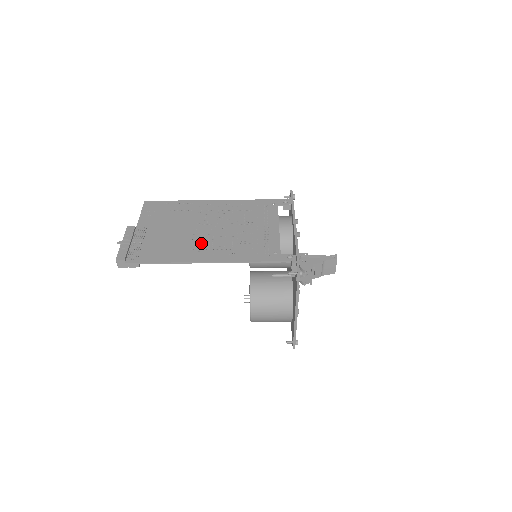
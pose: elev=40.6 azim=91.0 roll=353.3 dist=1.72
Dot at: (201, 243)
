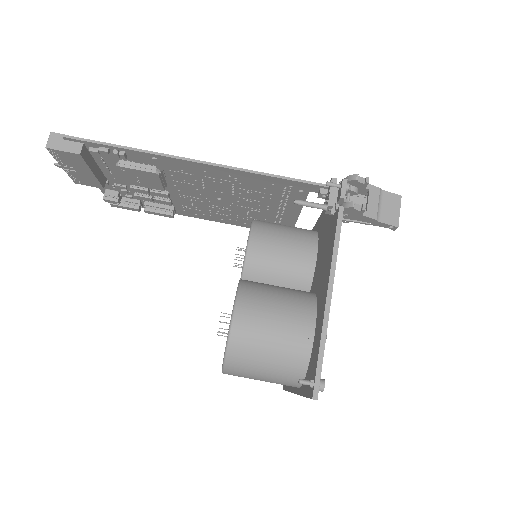
Dot at: (186, 176)
